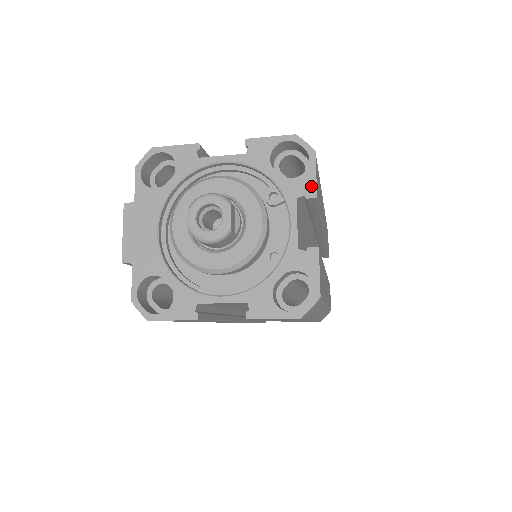
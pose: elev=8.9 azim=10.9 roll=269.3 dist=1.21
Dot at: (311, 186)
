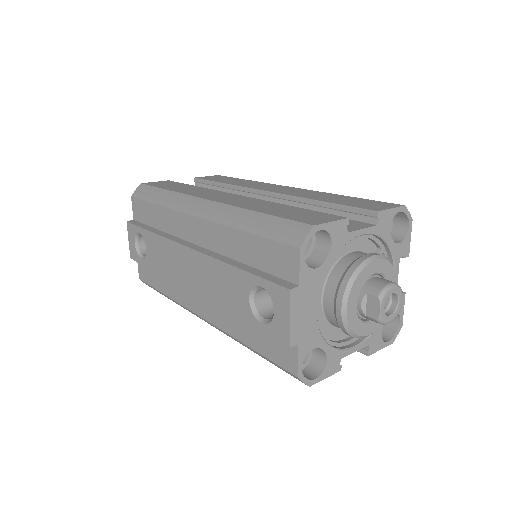
Dot at: (408, 248)
